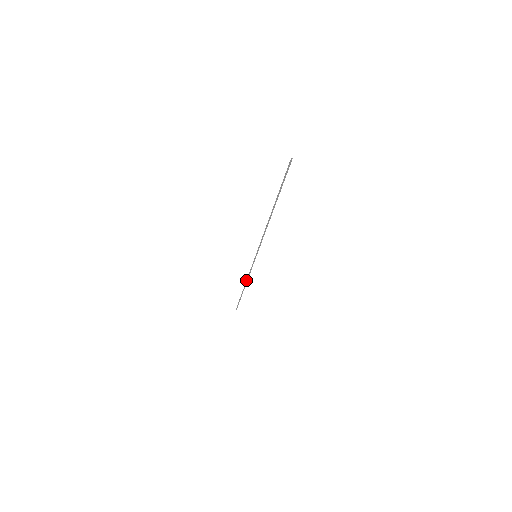
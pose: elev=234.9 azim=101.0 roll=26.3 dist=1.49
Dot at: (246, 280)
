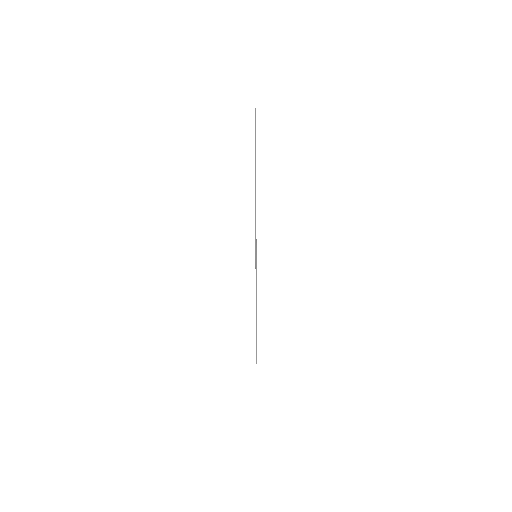
Dot at: occluded
